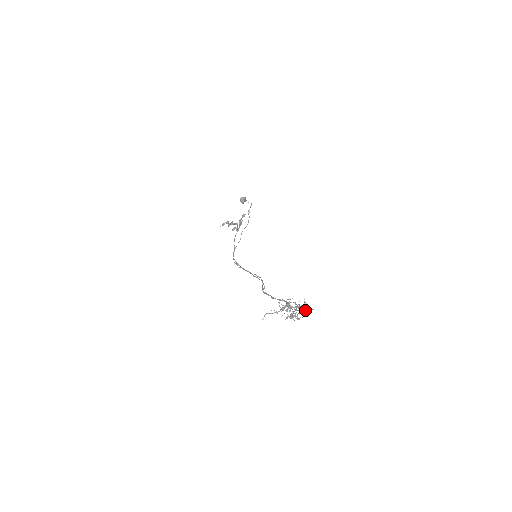
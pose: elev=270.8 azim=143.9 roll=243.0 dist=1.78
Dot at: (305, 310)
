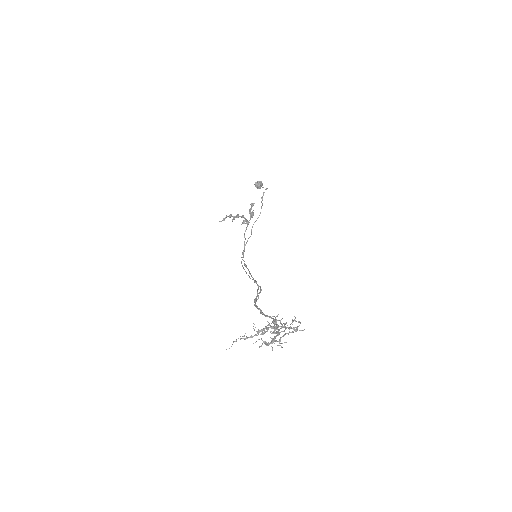
Dot at: (292, 331)
